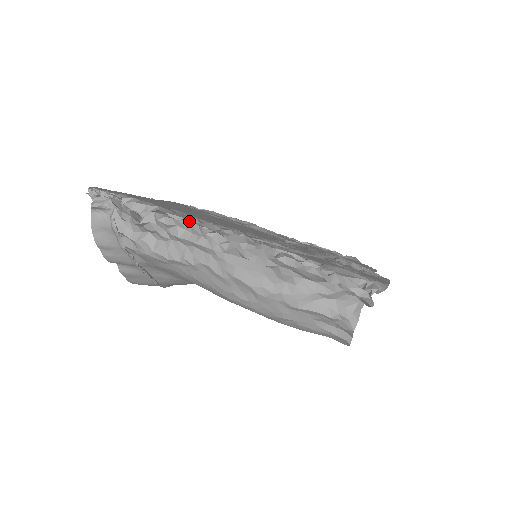
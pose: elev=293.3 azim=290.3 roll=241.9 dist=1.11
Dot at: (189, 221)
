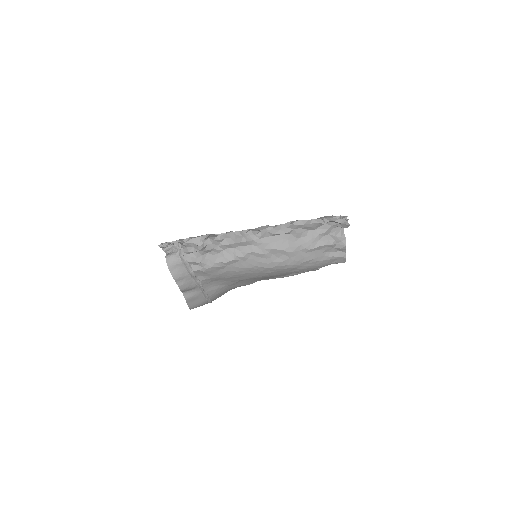
Dot at: (230, 233)
